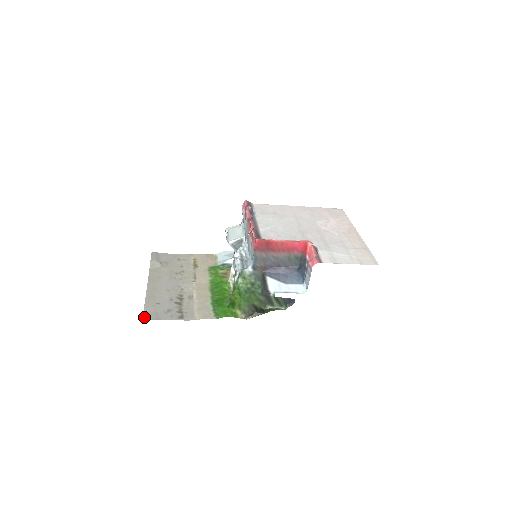
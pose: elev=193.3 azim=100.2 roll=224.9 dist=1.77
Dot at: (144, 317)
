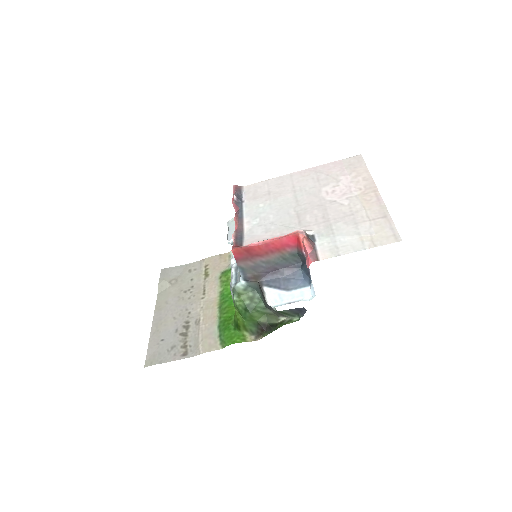
Dot at: (146, 363)
